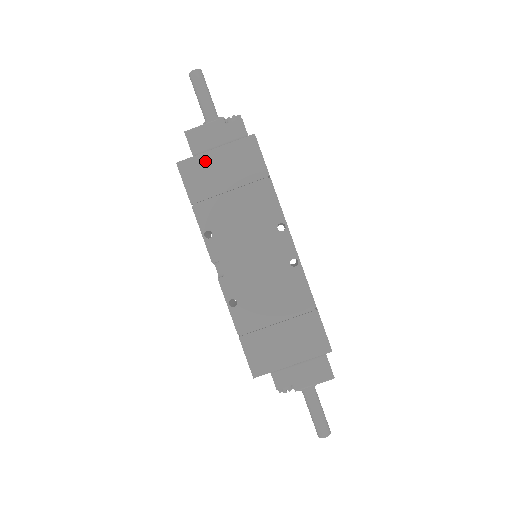
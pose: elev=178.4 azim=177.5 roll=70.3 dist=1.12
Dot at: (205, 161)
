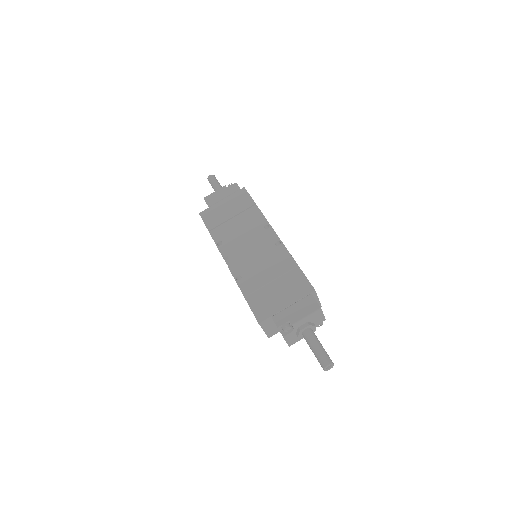
Dot at: (216, 208)
